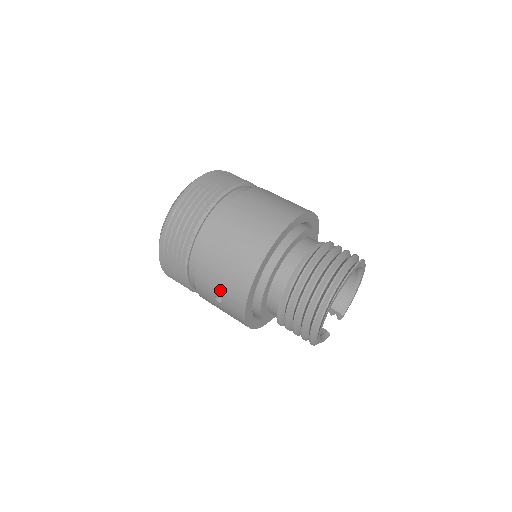
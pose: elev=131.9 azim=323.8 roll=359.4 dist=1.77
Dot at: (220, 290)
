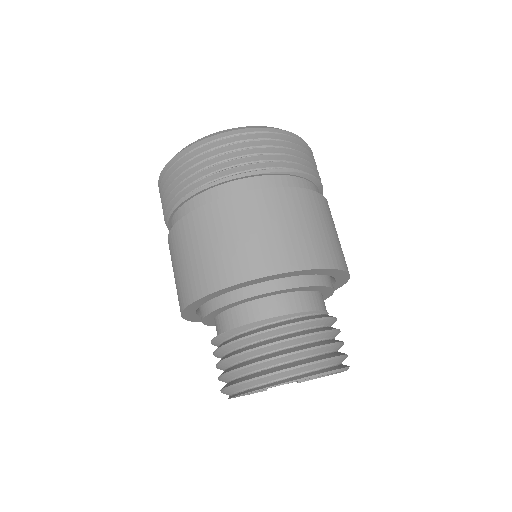
Dot at: (174, 274)
